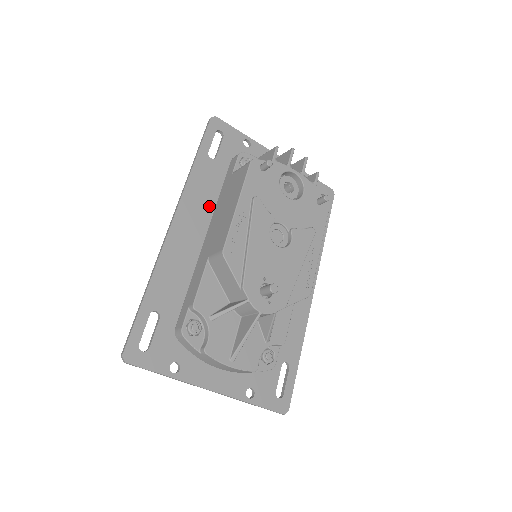
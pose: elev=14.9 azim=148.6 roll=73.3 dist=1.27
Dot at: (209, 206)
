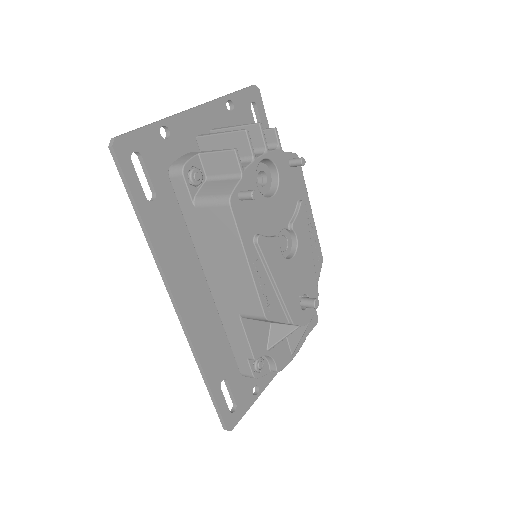
Dot at: (189, 253)
